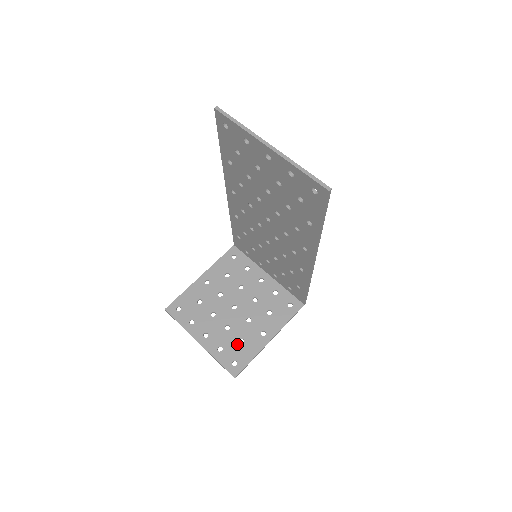
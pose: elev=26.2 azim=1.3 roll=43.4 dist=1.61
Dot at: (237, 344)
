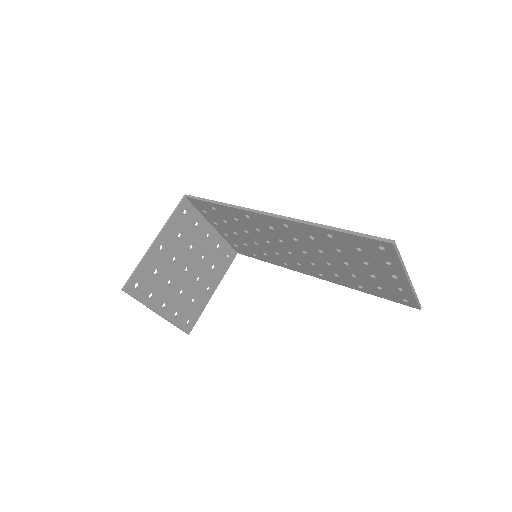
Dot at: (190, 305)
